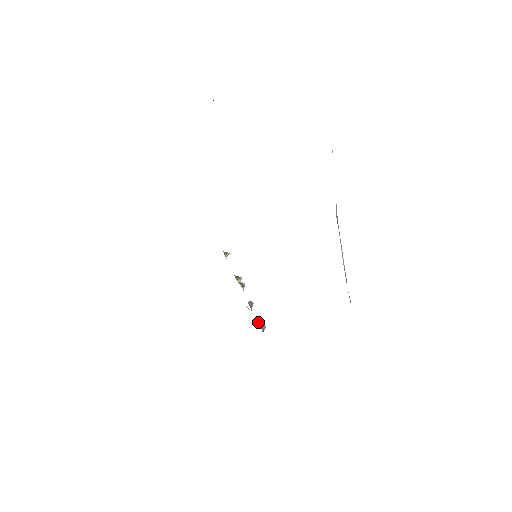
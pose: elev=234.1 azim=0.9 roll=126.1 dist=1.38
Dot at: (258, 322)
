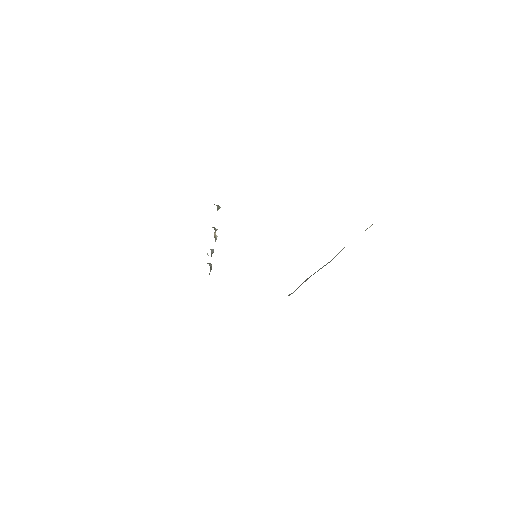
Dot at: (210, 268)
